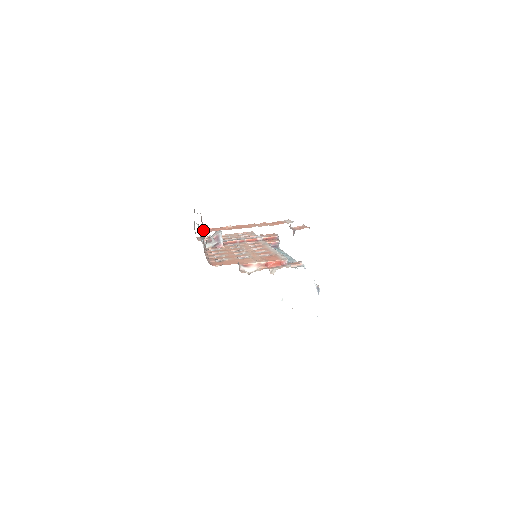
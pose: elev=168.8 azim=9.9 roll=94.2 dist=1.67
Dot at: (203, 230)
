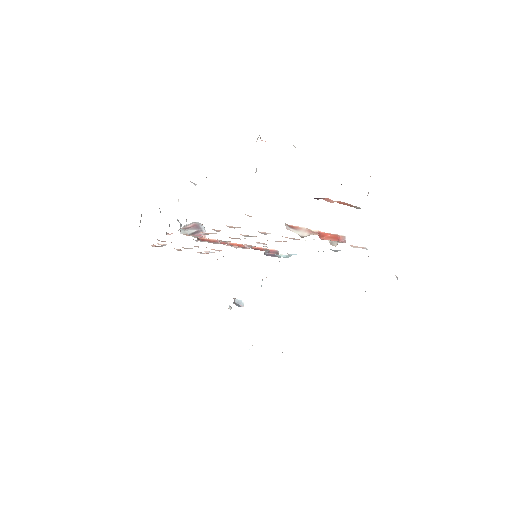
Dot at: occluded
